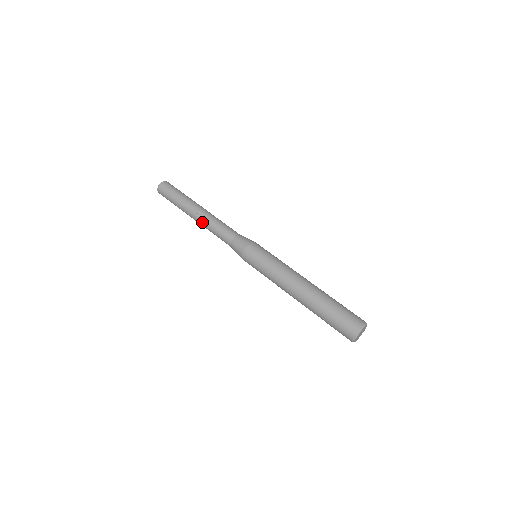
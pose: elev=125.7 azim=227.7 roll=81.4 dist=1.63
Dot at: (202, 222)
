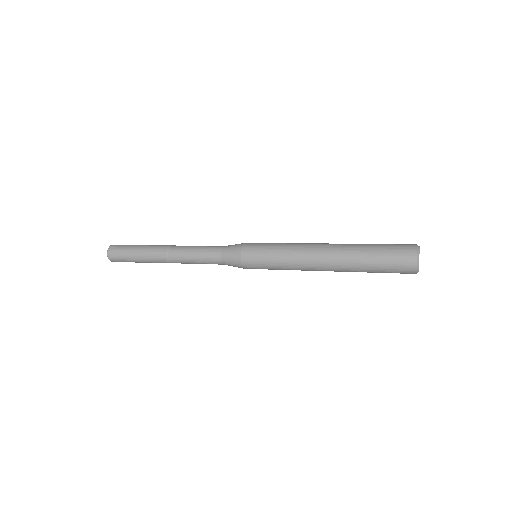
Dot at: (179, 247)
